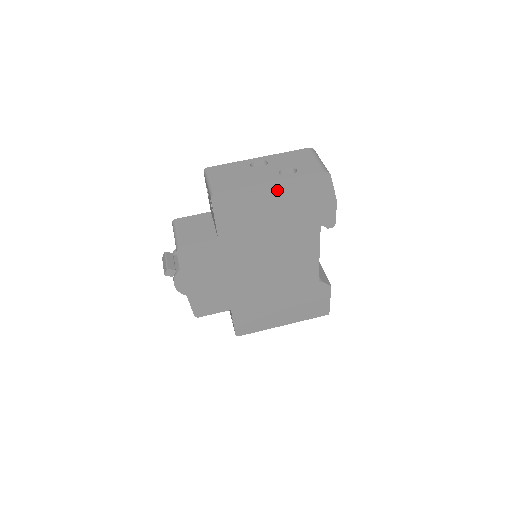
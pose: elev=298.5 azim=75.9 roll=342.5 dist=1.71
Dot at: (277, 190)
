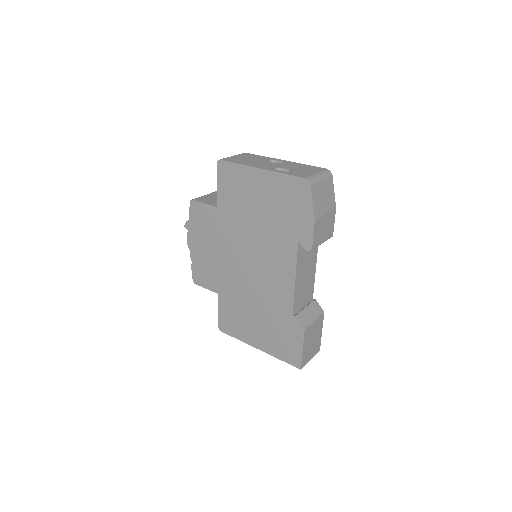
Dot at: (264, 179)
